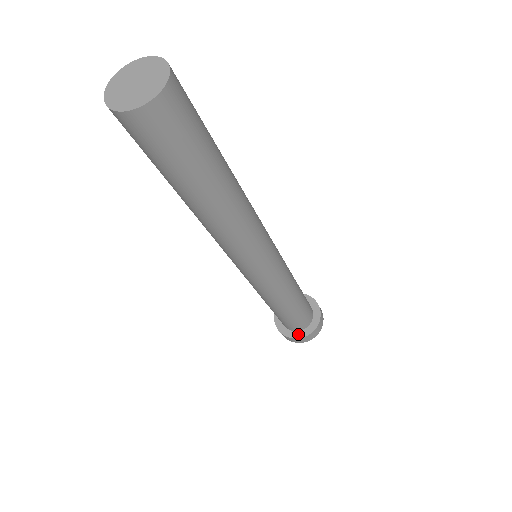
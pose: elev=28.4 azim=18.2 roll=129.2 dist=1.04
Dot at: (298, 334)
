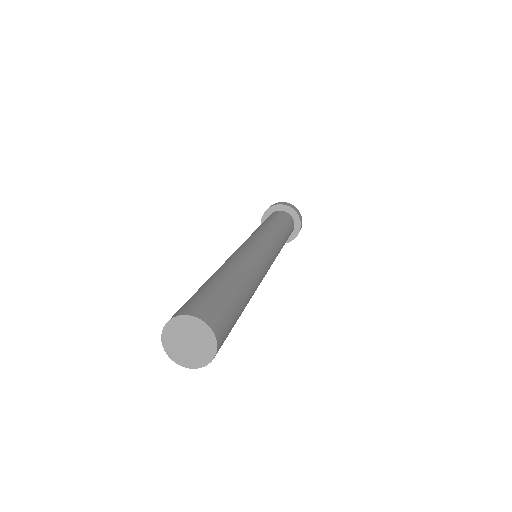
Dot at: occluded
